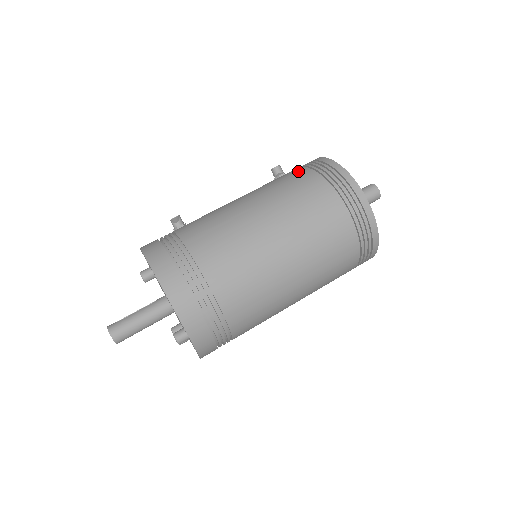
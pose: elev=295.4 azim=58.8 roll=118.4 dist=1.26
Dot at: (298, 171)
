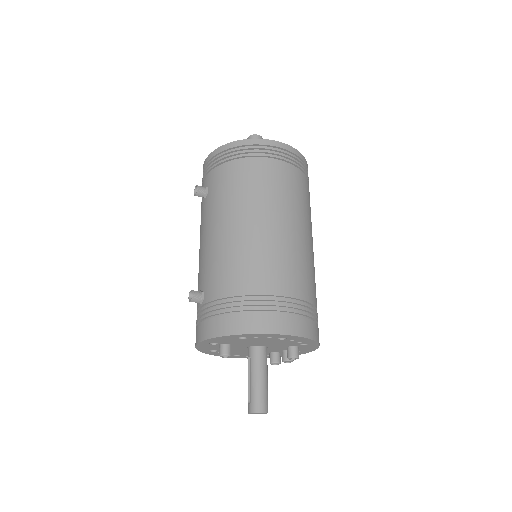
Dot at: (217, 174)
